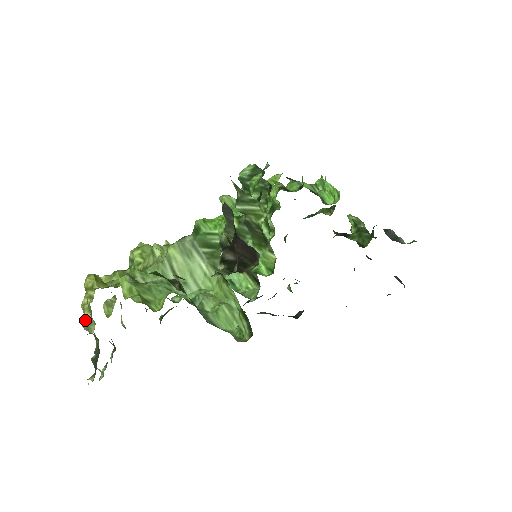
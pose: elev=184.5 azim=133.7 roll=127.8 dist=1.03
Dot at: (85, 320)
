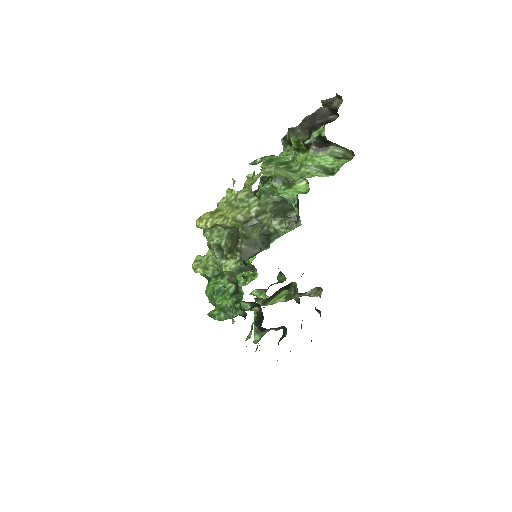
Dot at: (239, 212)
